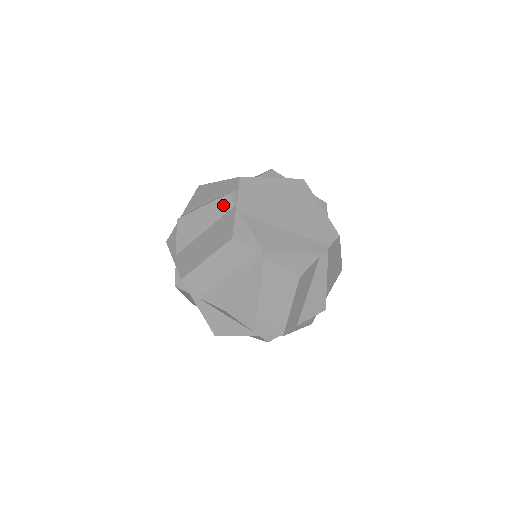
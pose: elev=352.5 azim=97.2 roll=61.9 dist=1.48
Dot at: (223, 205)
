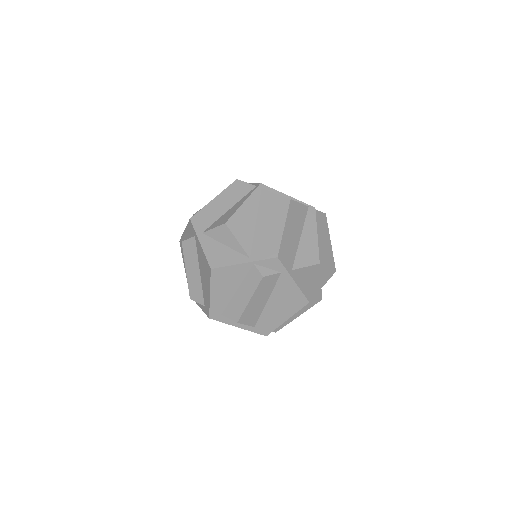
Dot at: occluded
